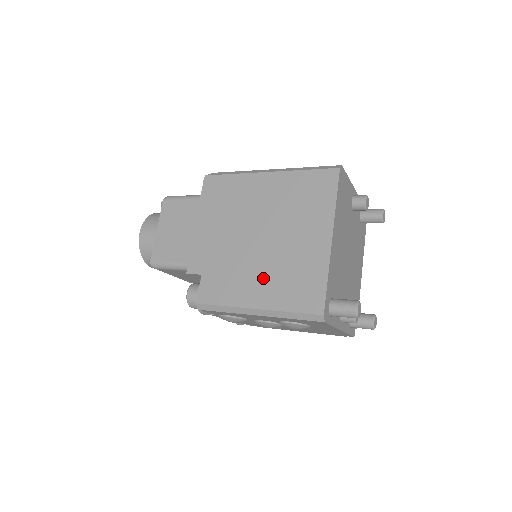
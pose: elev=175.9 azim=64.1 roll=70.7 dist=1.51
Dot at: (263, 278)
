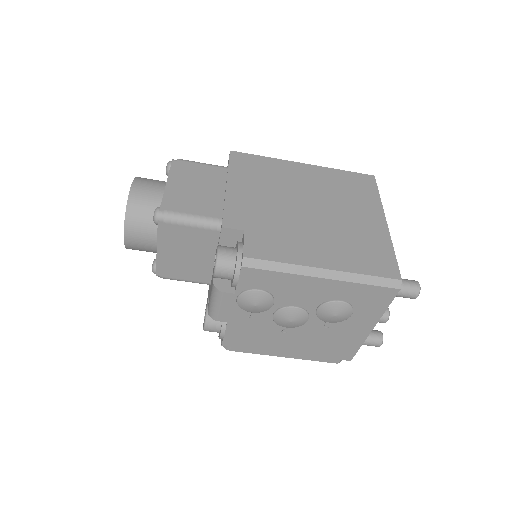
Dot at: (325, 242)
